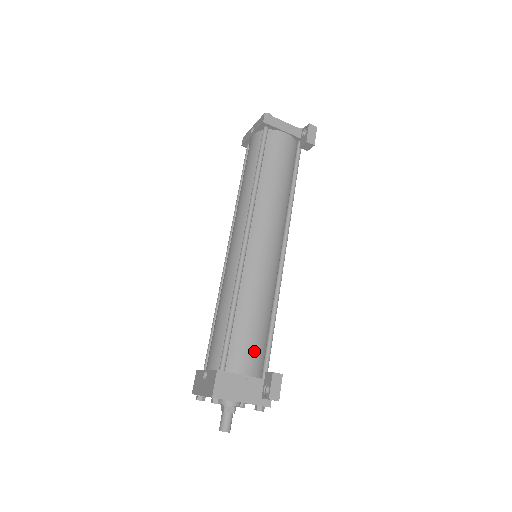
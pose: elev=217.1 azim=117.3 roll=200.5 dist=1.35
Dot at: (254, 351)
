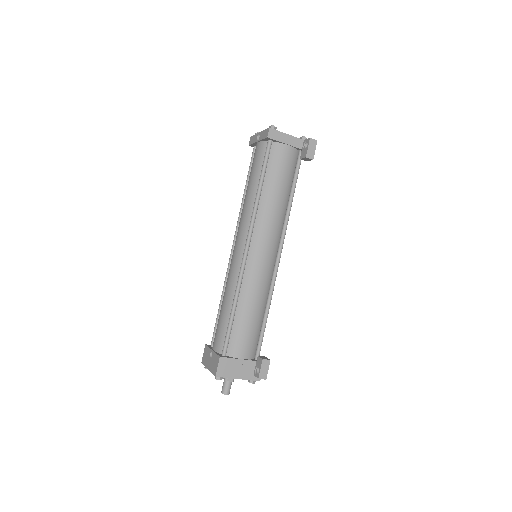
Dot at: (249, 340)
